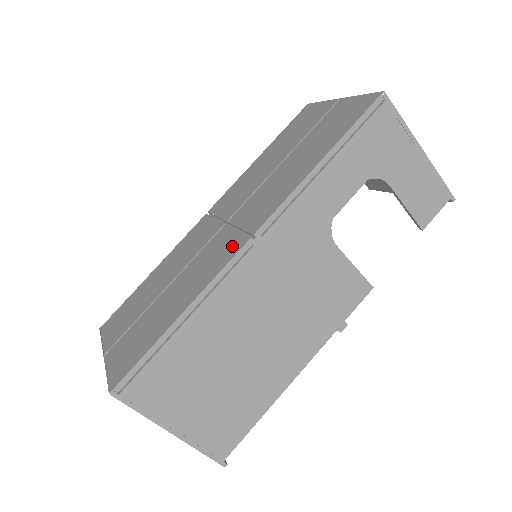
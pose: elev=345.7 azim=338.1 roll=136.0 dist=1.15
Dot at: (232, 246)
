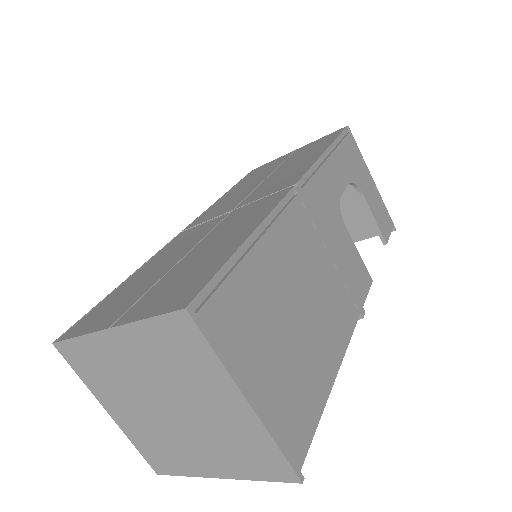
Dot at: (271, 199)
